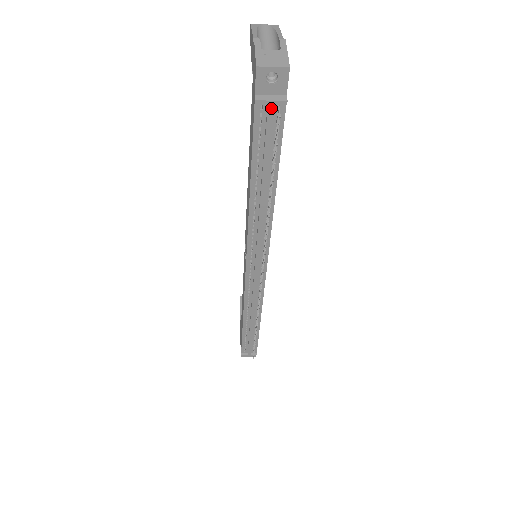
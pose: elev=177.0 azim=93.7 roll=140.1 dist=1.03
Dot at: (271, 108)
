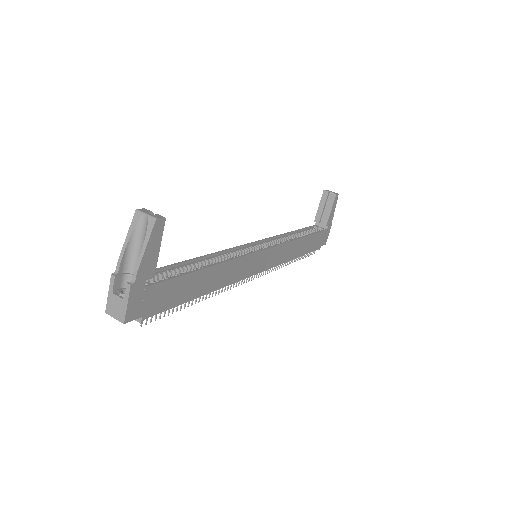
Dot at: occluded
